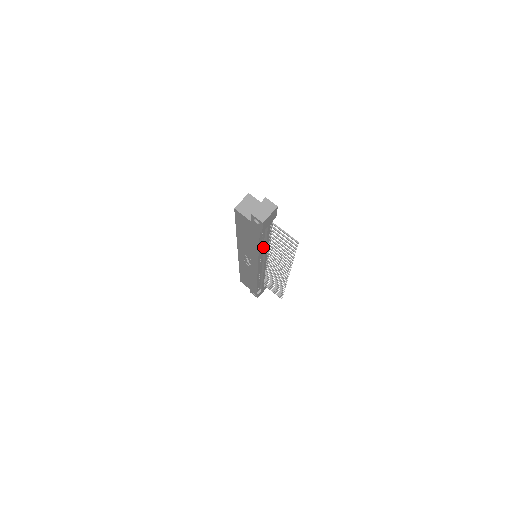
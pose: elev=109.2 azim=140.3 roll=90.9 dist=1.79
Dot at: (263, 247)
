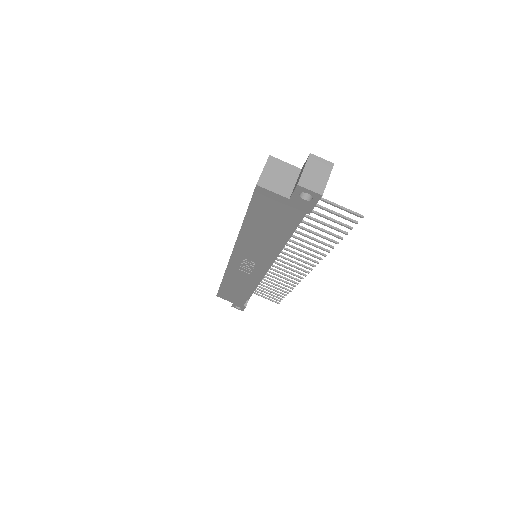
Dot at: occluded
